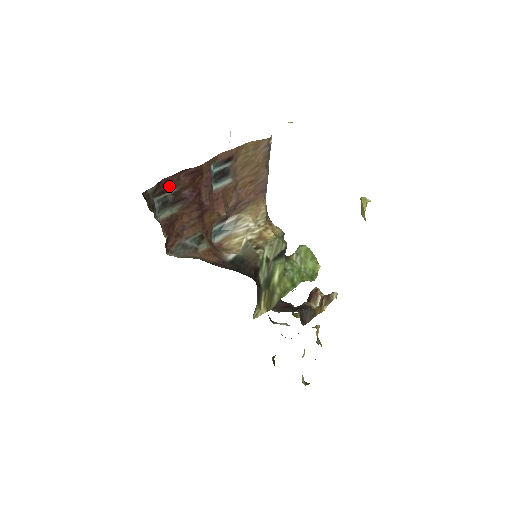
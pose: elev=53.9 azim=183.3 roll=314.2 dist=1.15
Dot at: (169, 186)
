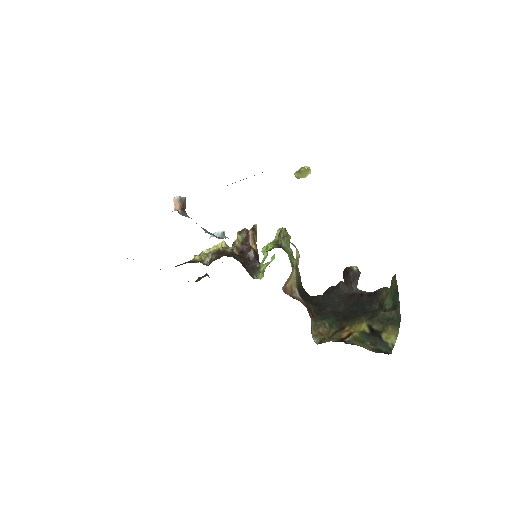
Dot at: occluded
